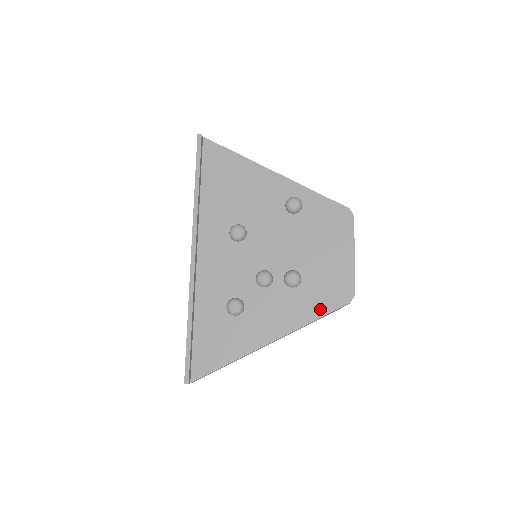
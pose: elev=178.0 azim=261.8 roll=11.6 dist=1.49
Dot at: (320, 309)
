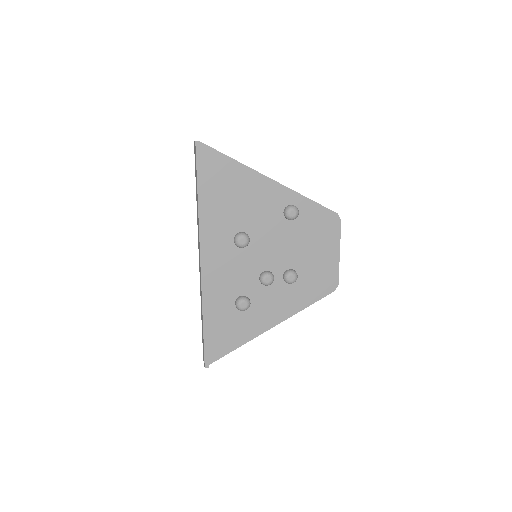
Dot at: (312, 298)
